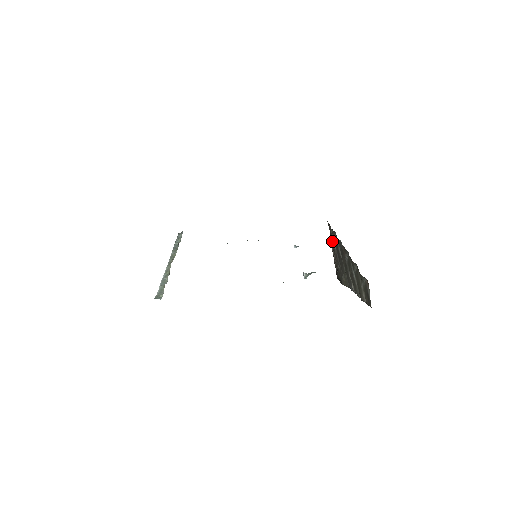
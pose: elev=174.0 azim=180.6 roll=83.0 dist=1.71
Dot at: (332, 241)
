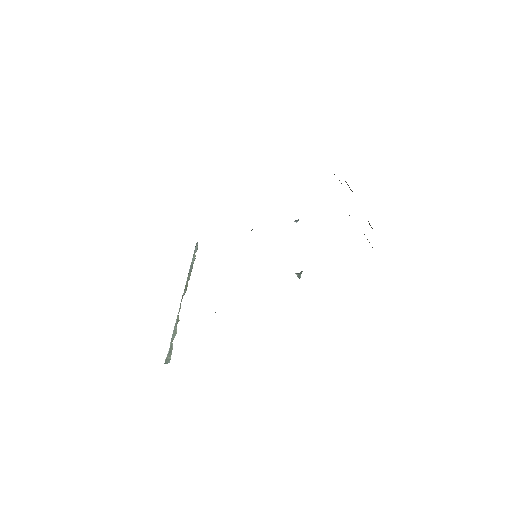
Dot at: occluded
